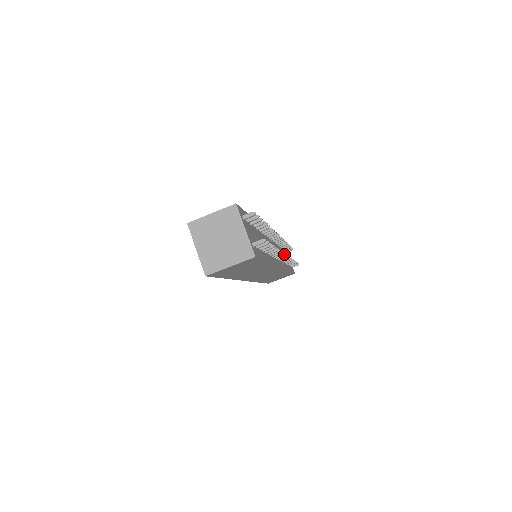
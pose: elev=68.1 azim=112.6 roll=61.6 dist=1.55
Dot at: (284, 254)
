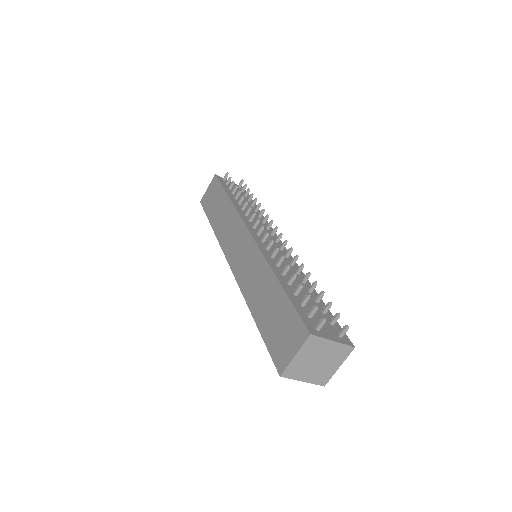
Dot at: (286, 242)
